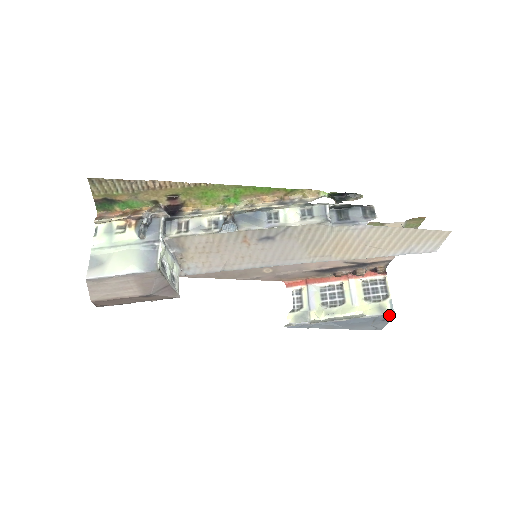
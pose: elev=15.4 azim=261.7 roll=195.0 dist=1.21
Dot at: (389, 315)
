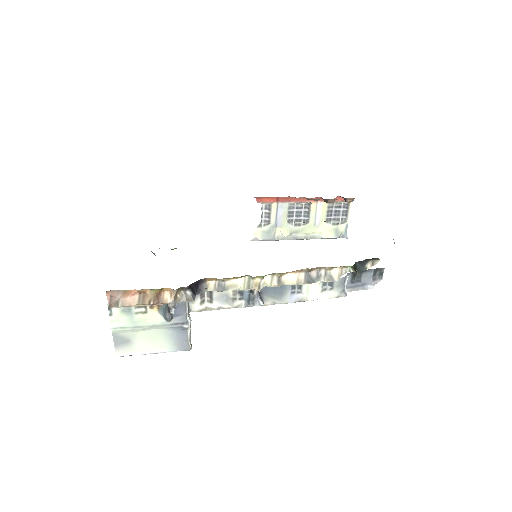
Dot at: occluded
